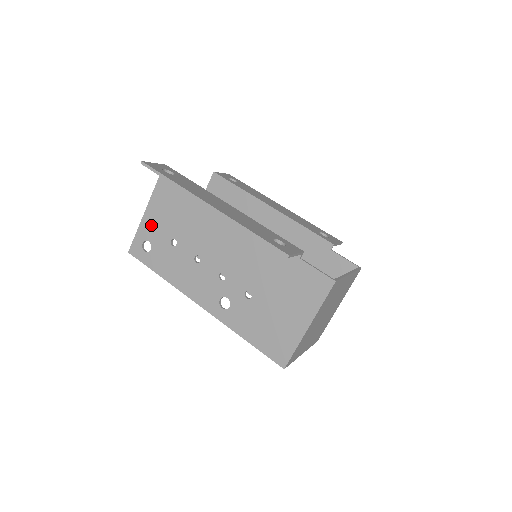
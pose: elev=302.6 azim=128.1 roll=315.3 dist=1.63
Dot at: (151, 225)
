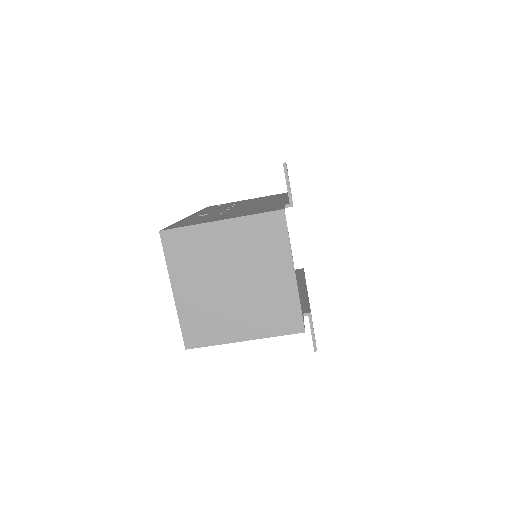
Dot at: occluded
